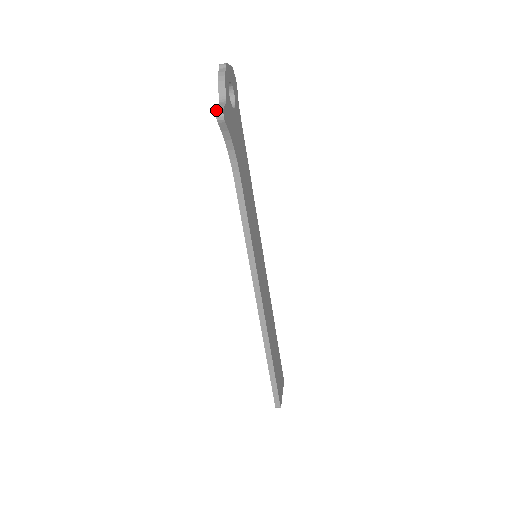
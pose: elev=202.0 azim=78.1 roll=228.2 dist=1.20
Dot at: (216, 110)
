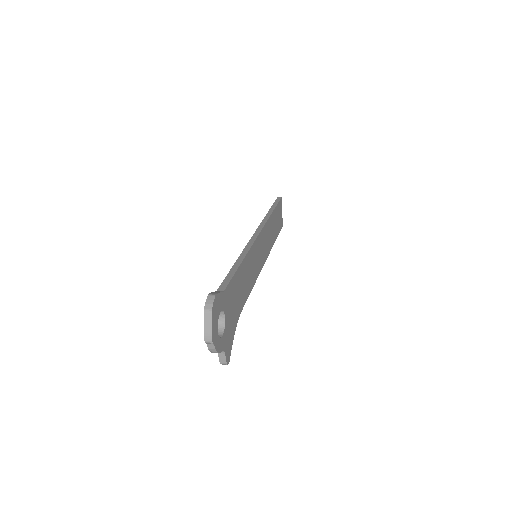
Dot at: occluded
